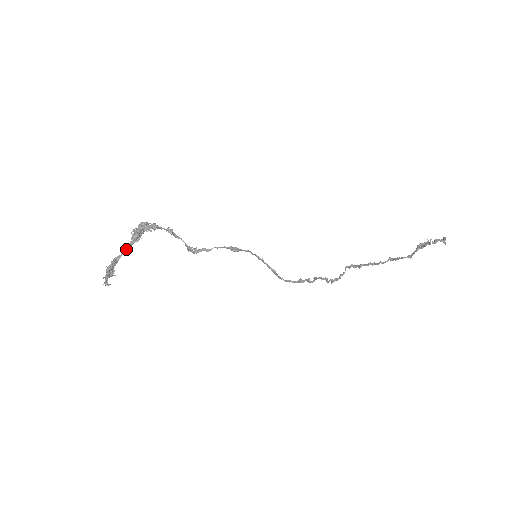
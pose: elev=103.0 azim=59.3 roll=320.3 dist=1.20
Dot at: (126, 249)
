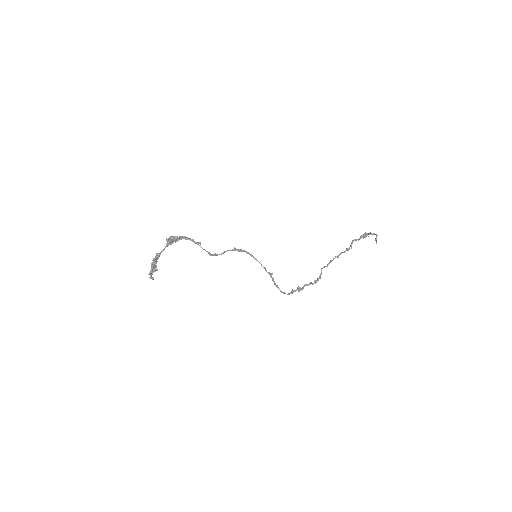
Dot at: (164, 249)
